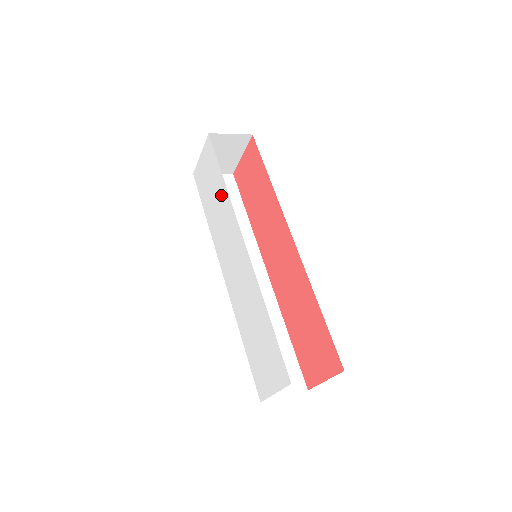
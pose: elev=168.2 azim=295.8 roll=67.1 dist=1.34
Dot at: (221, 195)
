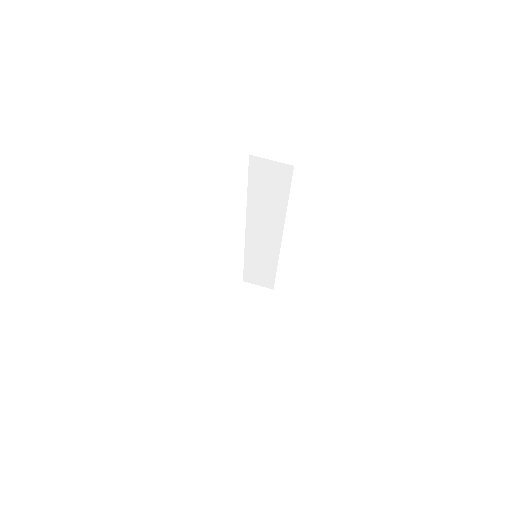
Dot at: occluded
